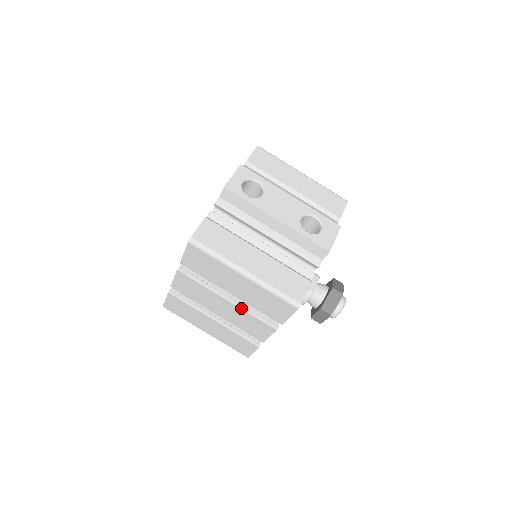
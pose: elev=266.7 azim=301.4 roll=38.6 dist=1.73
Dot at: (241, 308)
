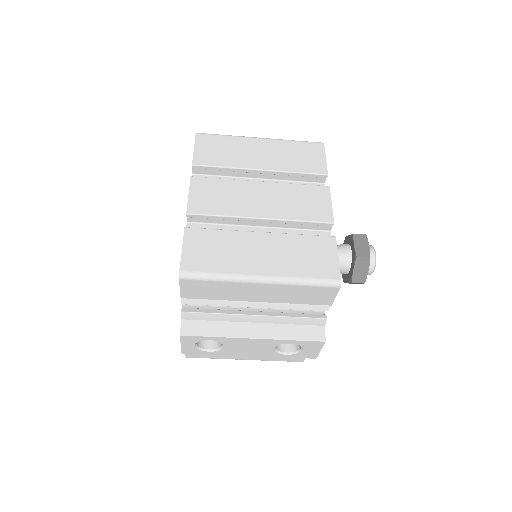
Dot at: occluded
